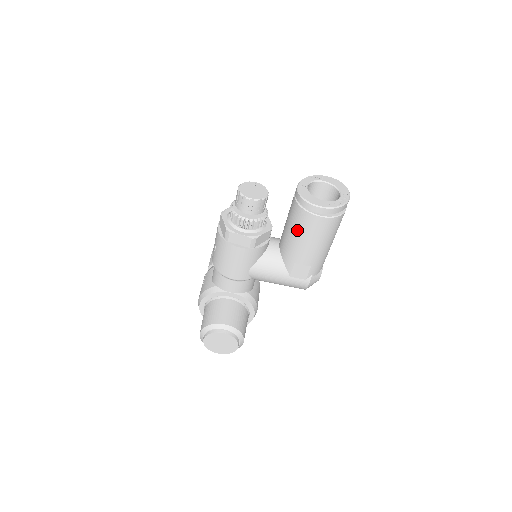
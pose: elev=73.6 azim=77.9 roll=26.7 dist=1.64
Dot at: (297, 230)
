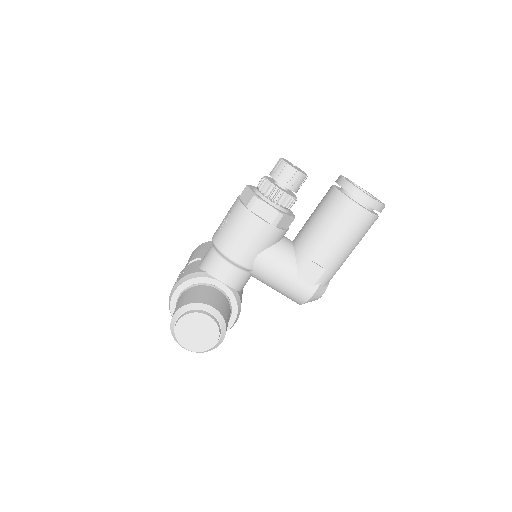
Dot at: (328, 219)
